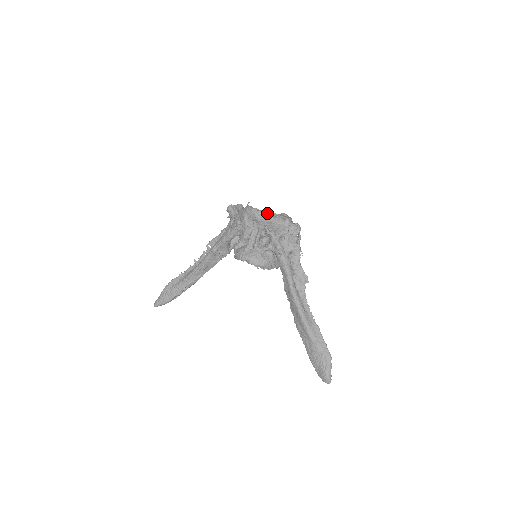
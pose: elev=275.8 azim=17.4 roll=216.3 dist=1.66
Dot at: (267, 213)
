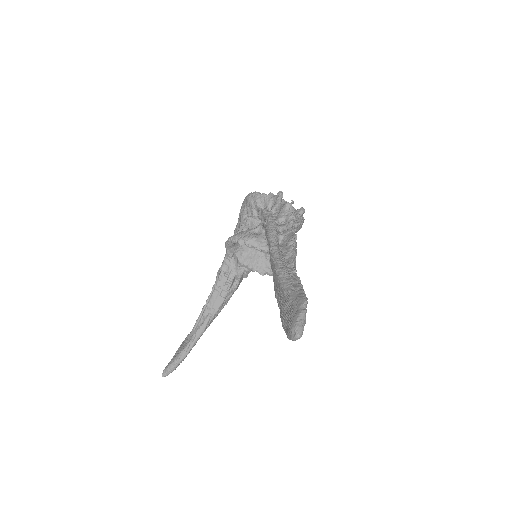
Dot at: (260, 193)
